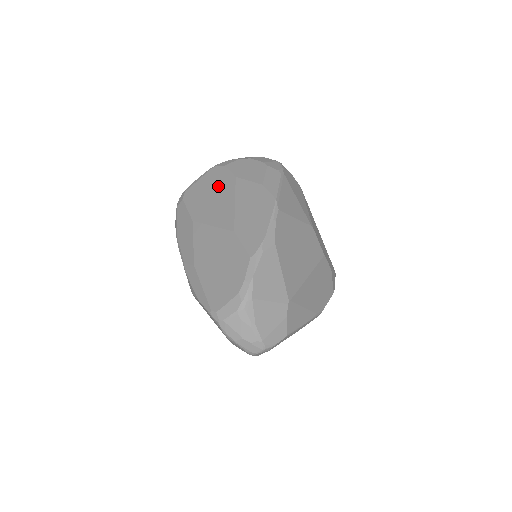
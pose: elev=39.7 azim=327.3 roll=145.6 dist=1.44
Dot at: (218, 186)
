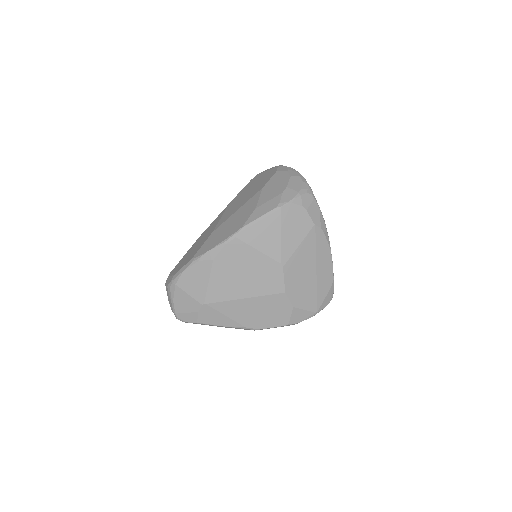
Dot at: (256, 187)
